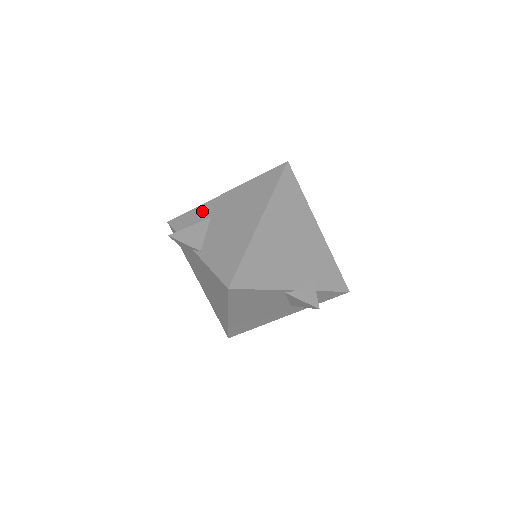
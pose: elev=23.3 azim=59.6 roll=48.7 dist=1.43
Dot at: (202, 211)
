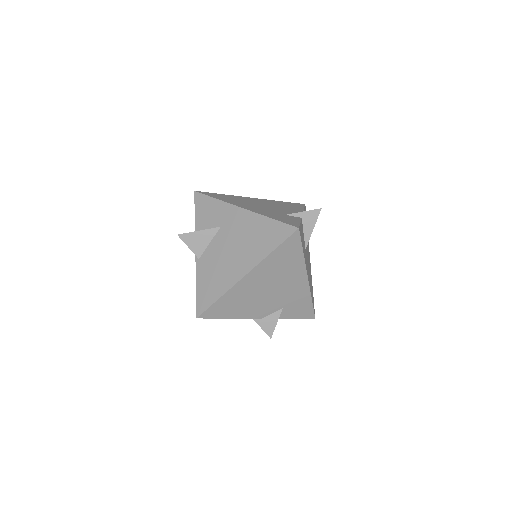
Dot at: (219, 211)
